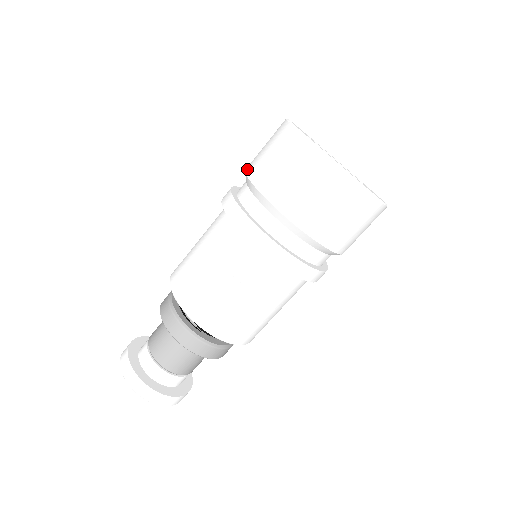
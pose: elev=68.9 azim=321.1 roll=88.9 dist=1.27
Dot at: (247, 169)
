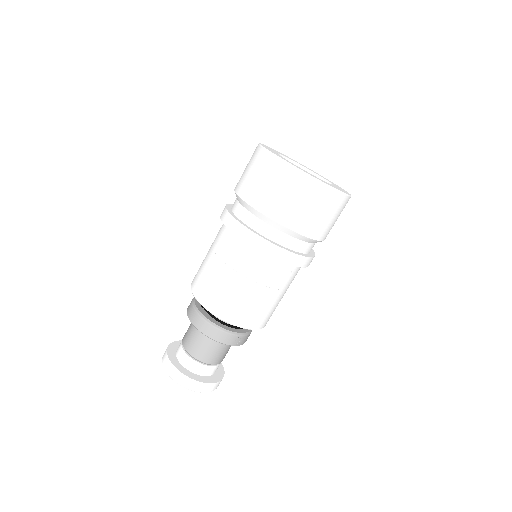
Dot at: occluded
